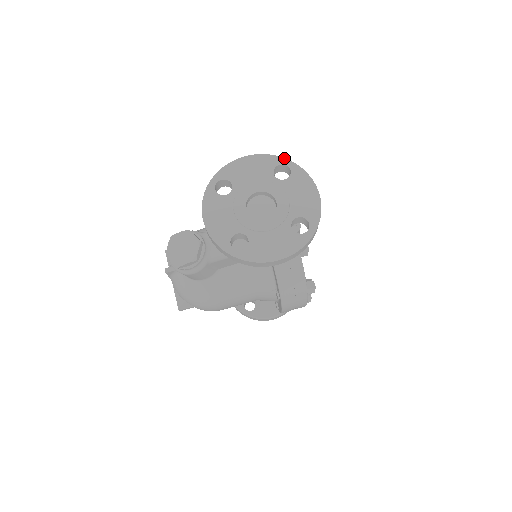
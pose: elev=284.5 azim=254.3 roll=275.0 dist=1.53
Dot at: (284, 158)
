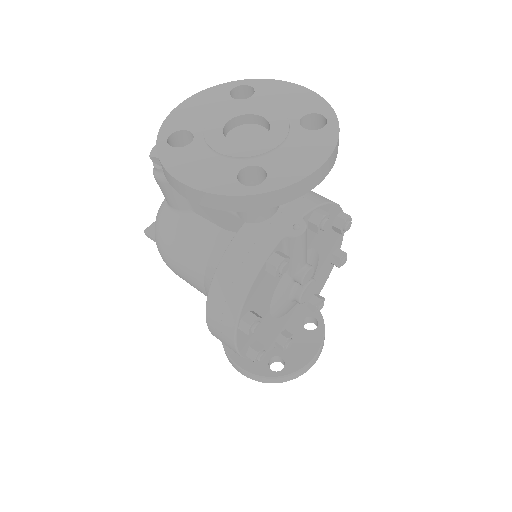
Dot at: (335, 113)
